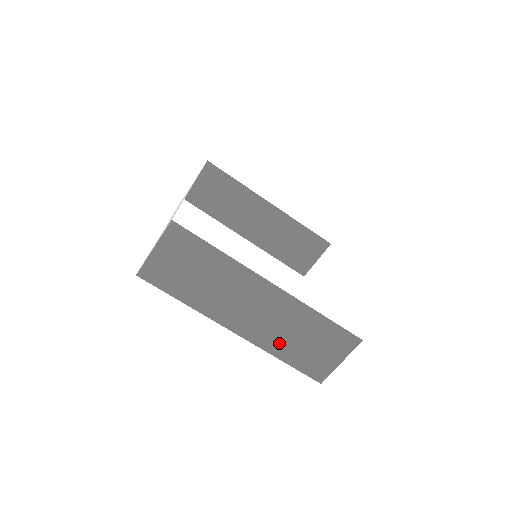
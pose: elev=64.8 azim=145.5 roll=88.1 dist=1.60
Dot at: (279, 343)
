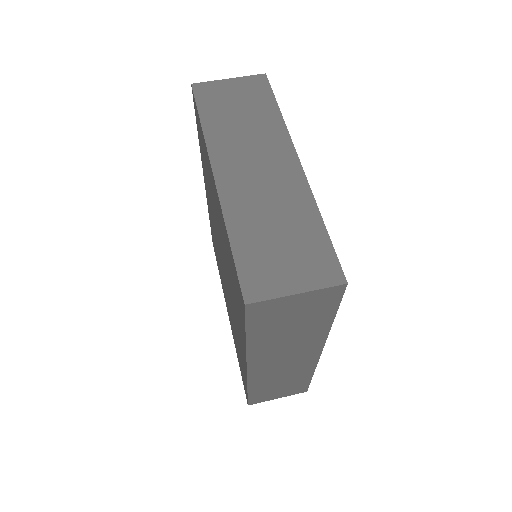
Dot at: (247, 218)
